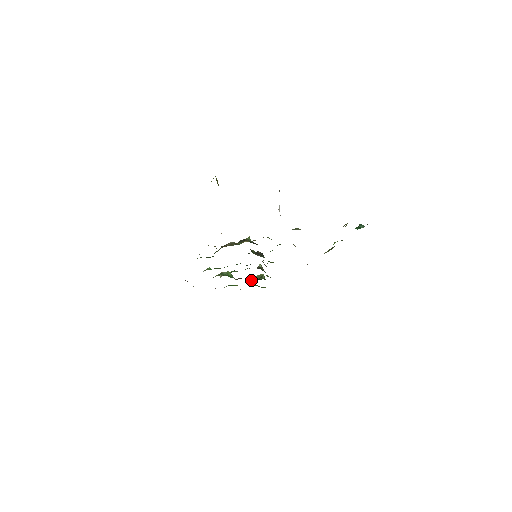
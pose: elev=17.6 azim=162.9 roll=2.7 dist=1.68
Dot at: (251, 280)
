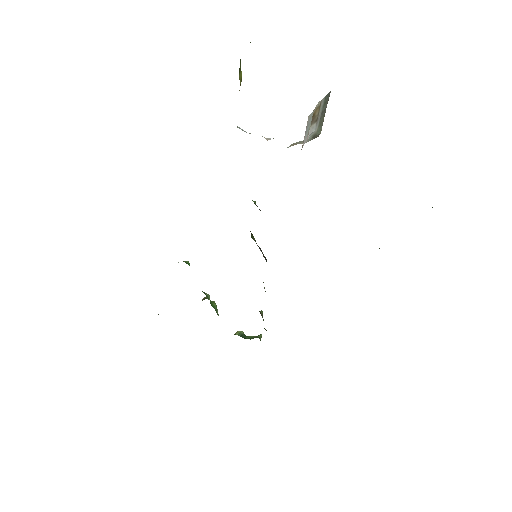
Dot at: (241, 336)
